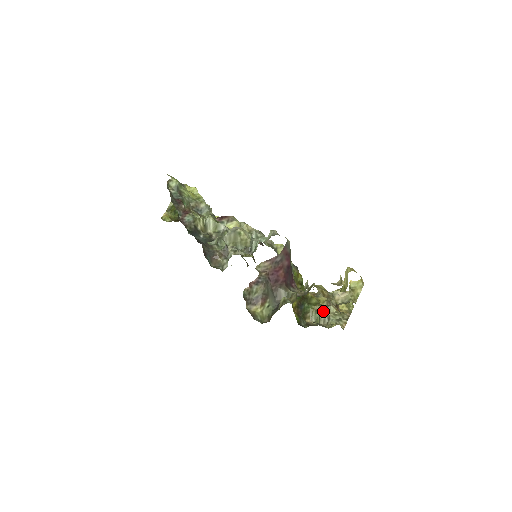
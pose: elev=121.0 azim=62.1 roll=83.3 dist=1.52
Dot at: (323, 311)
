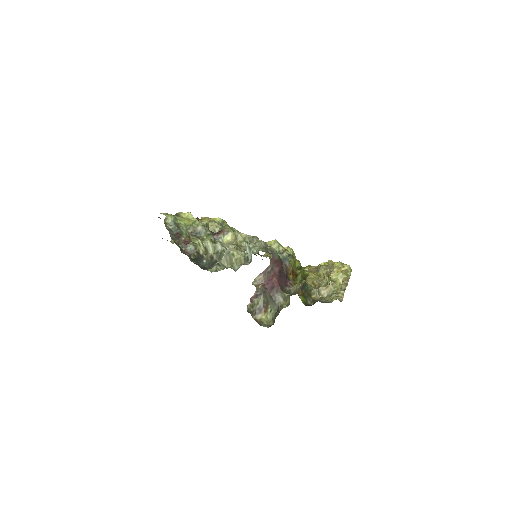
Dot at: occluded
